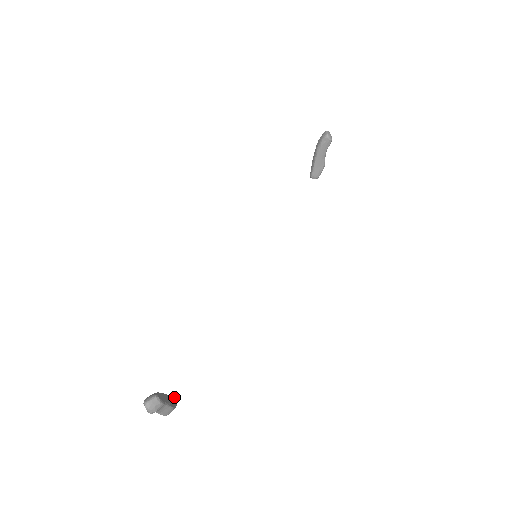
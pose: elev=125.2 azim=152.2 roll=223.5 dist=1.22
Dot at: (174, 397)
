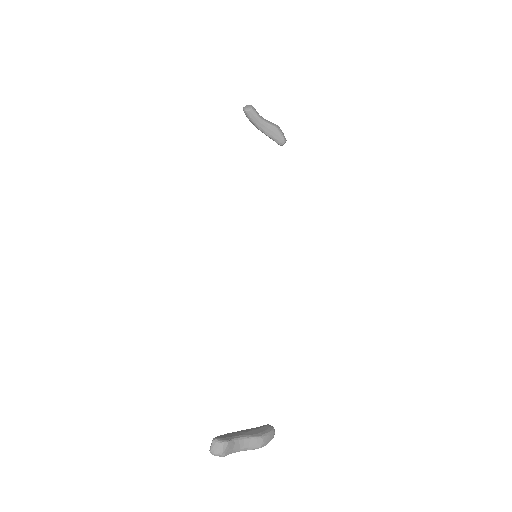
Dot at: (268, 425)
